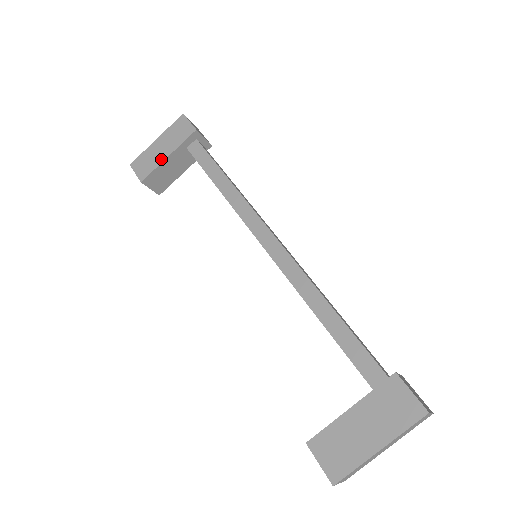
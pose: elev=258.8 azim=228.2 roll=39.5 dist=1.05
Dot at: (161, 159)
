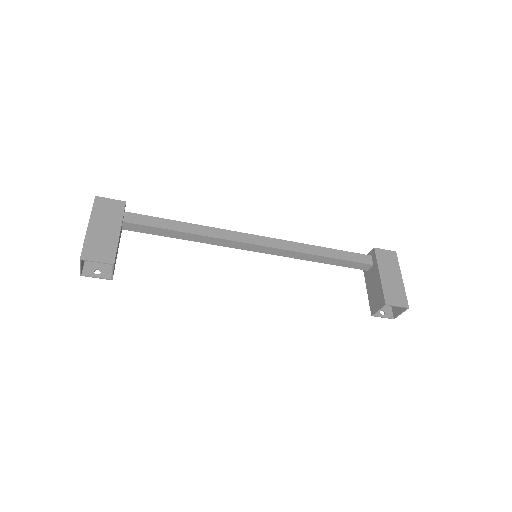
Dot at: (115, 237)
